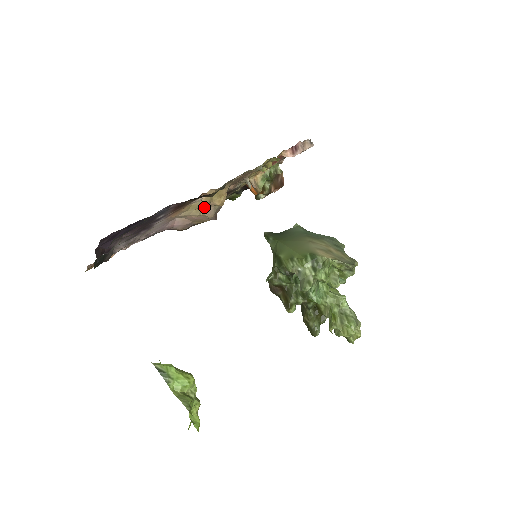
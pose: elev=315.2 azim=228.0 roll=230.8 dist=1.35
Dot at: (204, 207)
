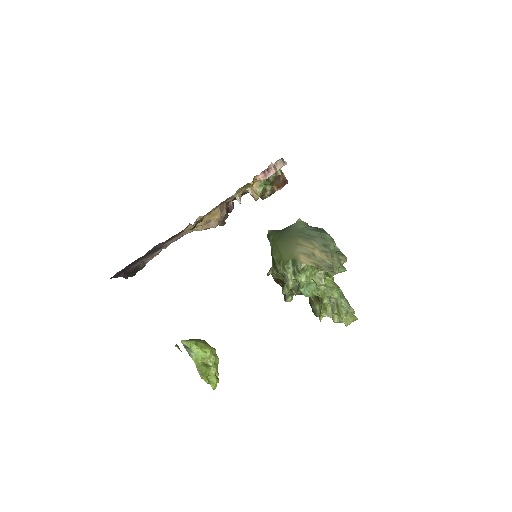
Dot at: (204, 224)
